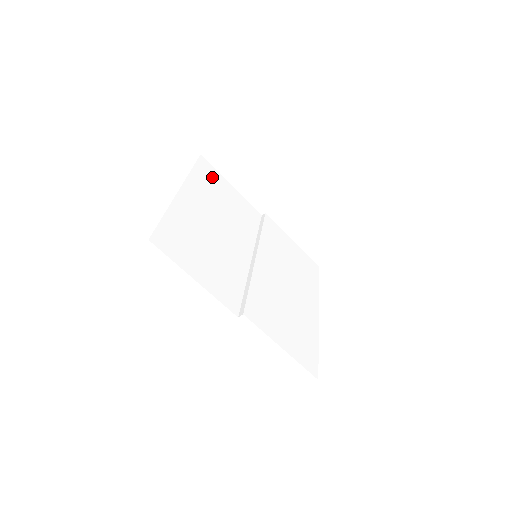
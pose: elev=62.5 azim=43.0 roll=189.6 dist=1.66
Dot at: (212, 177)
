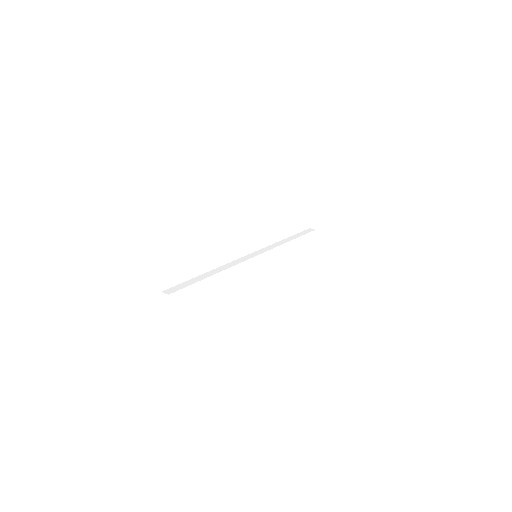
Dot at: (307, 144)
